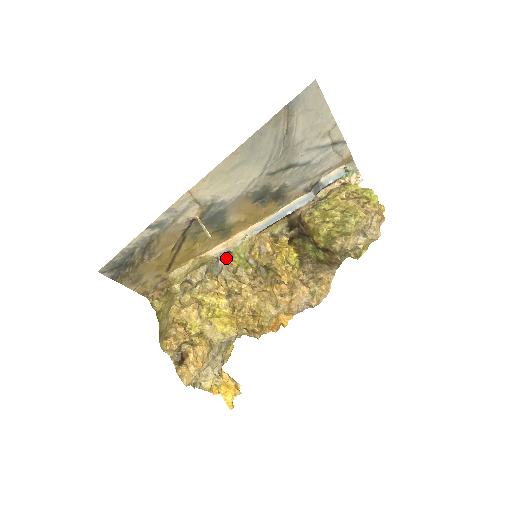
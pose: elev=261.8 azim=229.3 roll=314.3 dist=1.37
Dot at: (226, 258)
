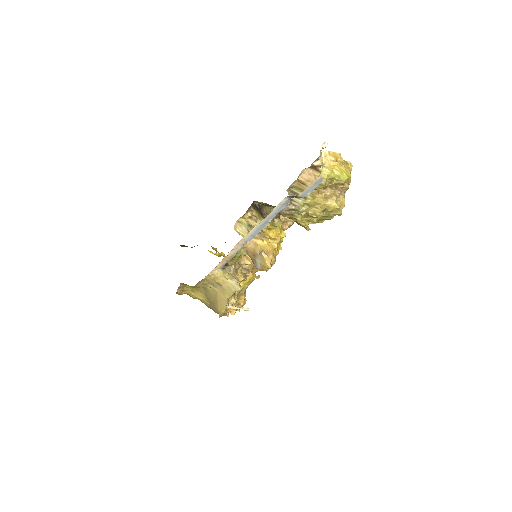
Dot at: (229, 265)
